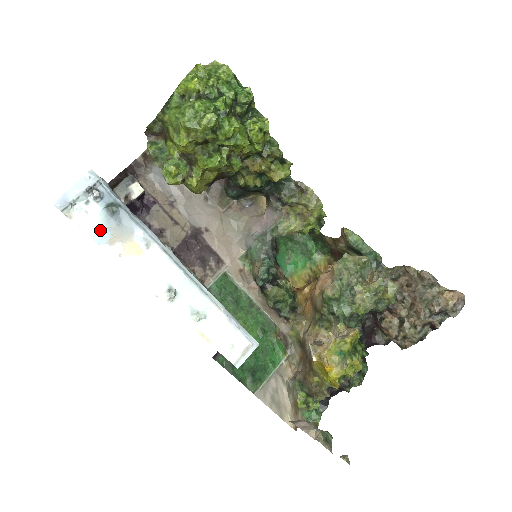
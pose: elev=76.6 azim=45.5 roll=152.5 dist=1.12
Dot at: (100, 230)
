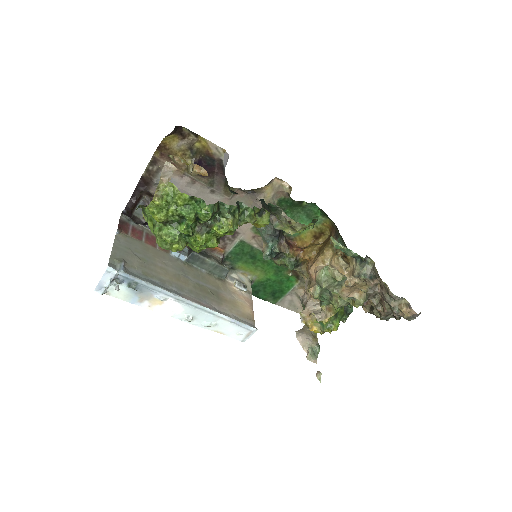
Dot at: (130, 297)
